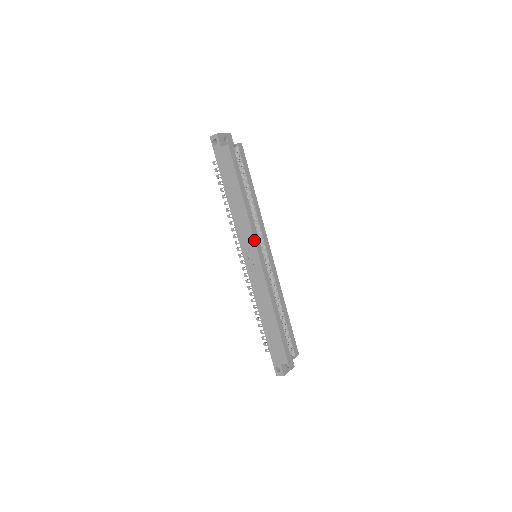
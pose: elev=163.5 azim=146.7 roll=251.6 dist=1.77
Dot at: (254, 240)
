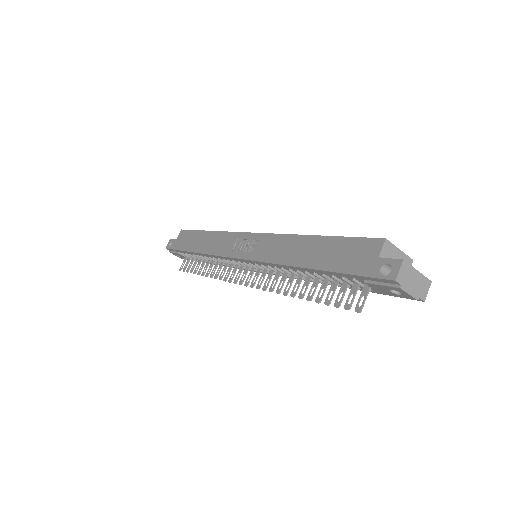
Dot at: (237, 233)
